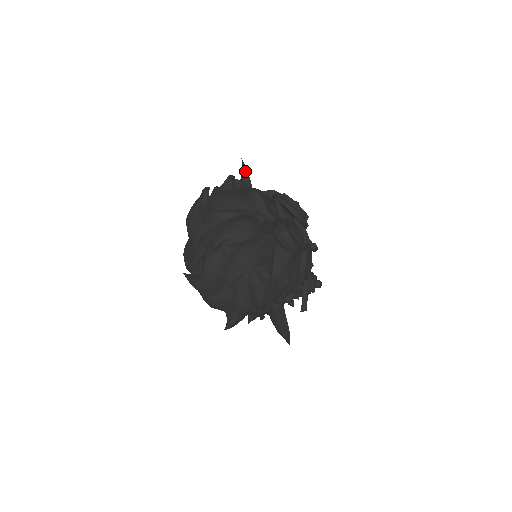
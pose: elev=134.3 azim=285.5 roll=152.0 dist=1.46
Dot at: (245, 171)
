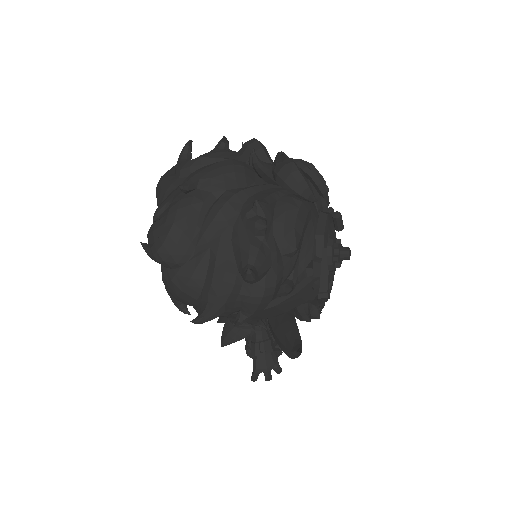
Dot at: occluded
